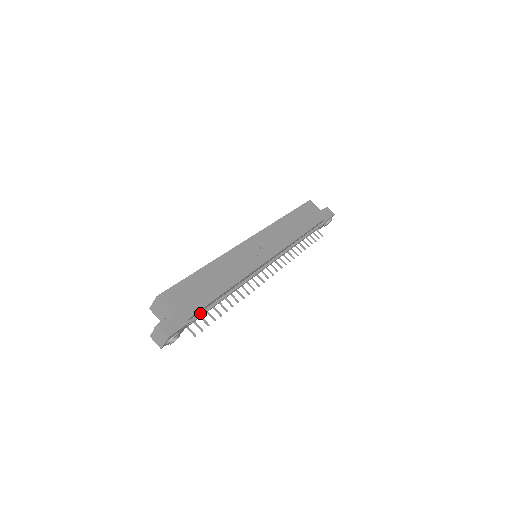
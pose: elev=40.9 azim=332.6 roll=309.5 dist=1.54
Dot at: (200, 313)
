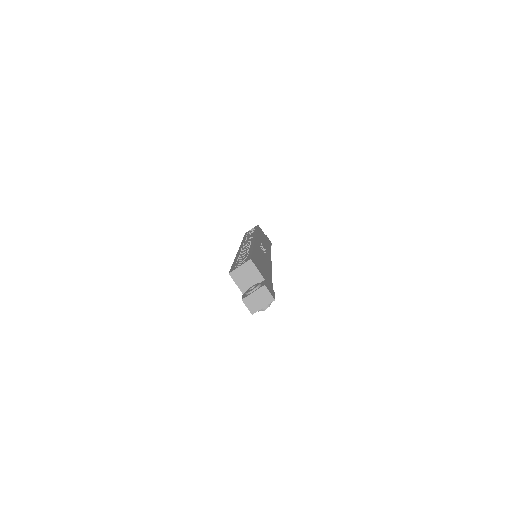
Dot at: occluded
